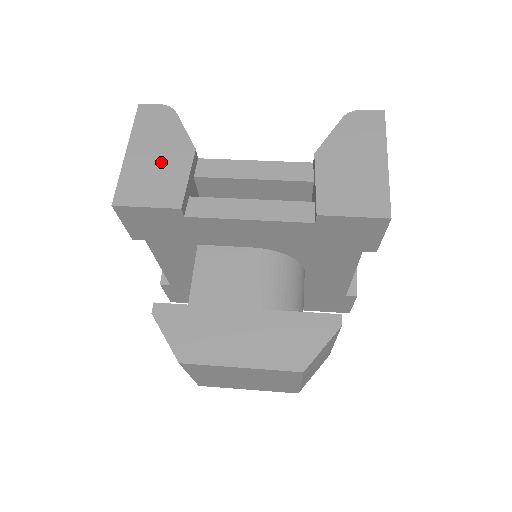
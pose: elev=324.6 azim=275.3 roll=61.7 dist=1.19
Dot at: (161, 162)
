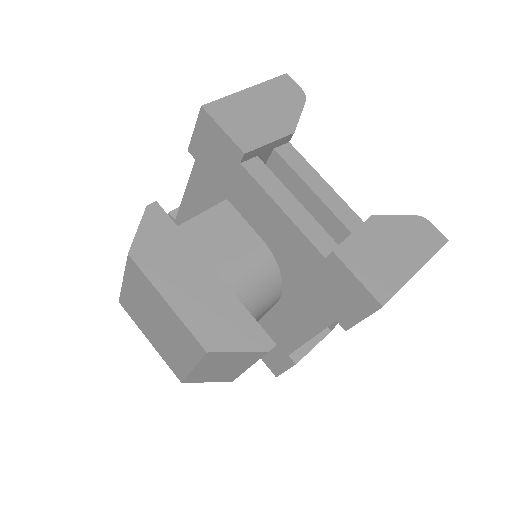
Dot at: (263, 116)
